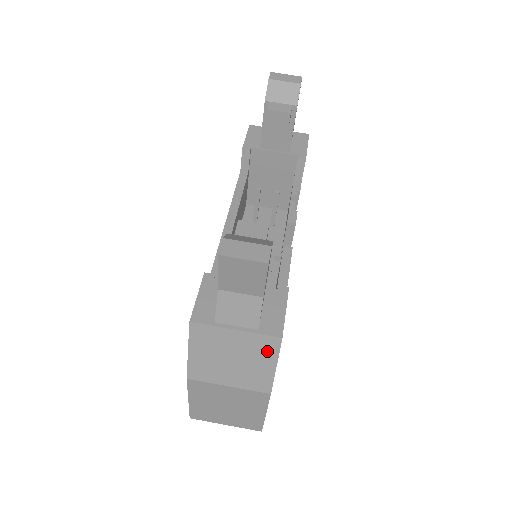
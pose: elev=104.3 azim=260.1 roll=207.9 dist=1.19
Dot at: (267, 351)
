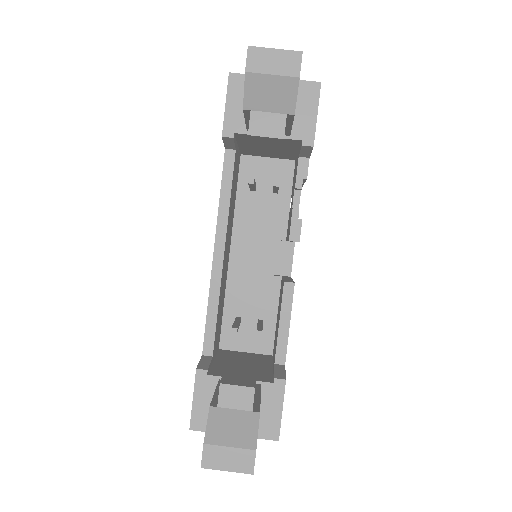
Dot at: occluded
